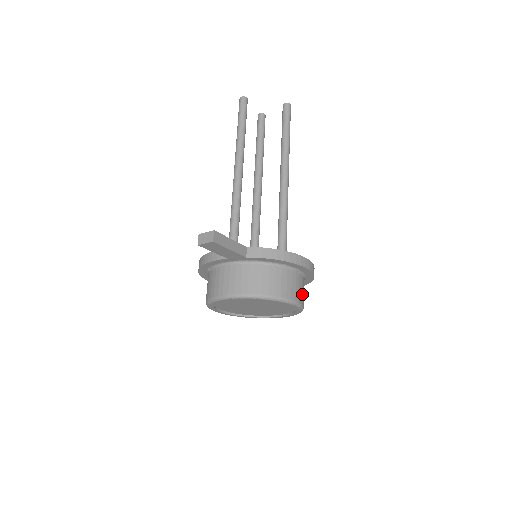
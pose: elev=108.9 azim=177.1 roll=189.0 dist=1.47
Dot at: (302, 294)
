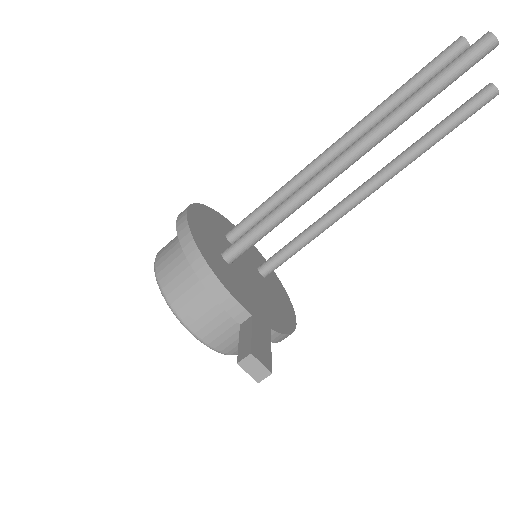
Dot at: occluded
